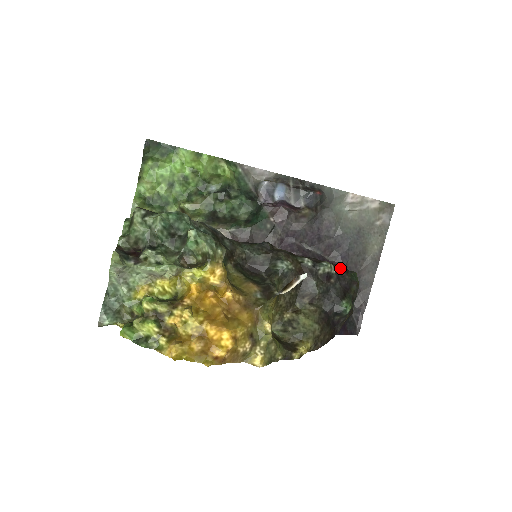
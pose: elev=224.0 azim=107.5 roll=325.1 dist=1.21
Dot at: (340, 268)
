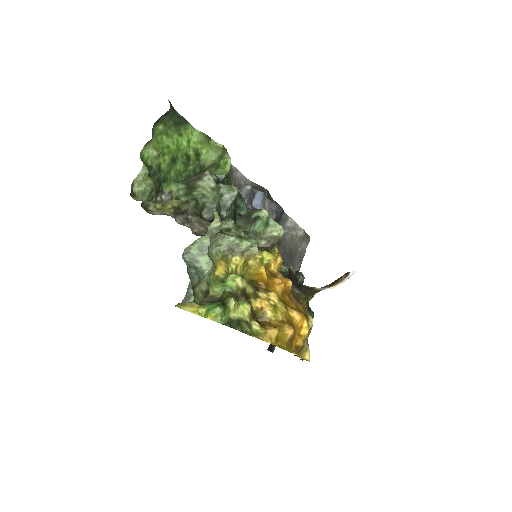
Dot at: occluded
